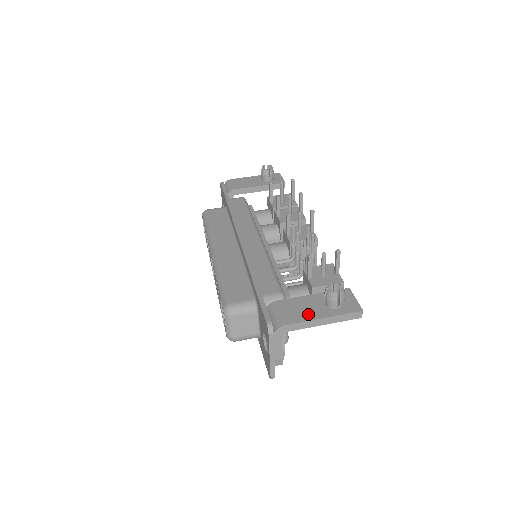
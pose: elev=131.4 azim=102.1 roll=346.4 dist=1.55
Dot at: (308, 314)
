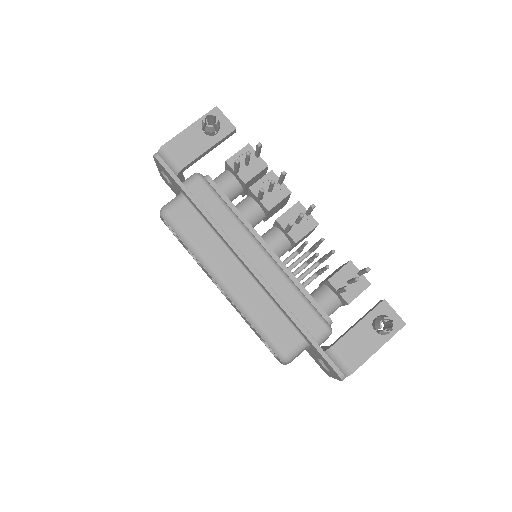
Dot at: (367, 350)
